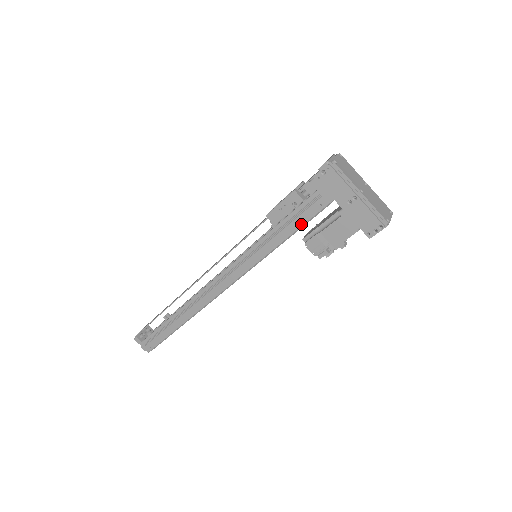
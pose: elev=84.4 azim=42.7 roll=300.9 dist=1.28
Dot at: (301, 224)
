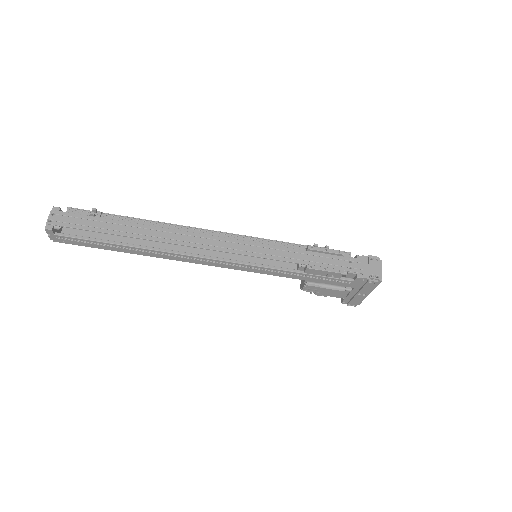
Dot at: (320, 282)
